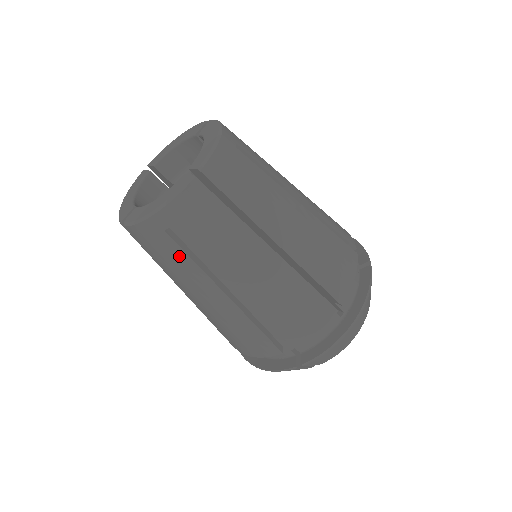
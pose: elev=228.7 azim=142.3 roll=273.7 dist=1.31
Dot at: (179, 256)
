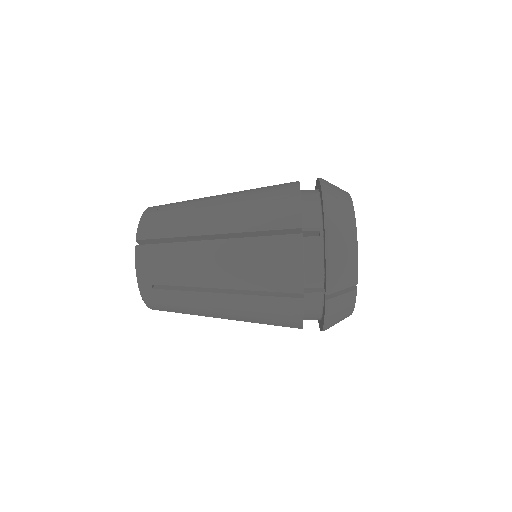
Dot at: (176, 296)
